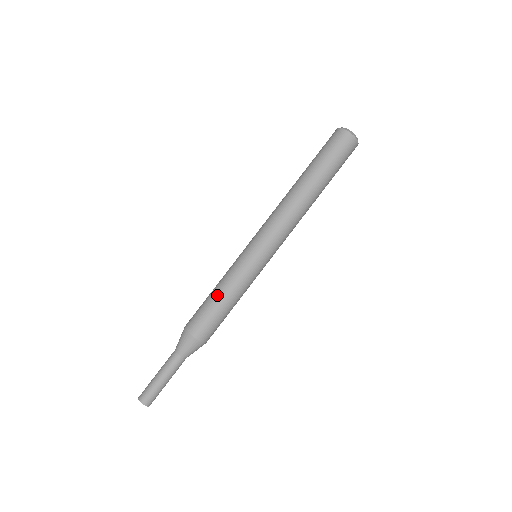
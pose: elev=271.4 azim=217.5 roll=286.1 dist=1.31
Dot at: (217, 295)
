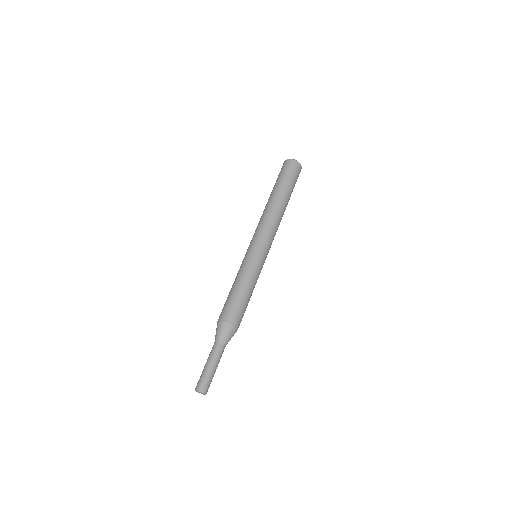
Dot at: (241, 289)
